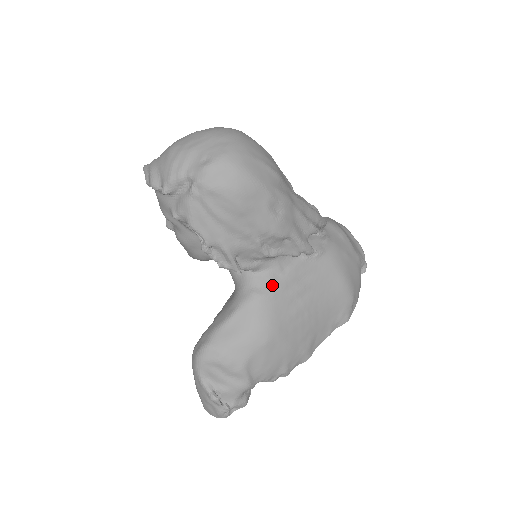
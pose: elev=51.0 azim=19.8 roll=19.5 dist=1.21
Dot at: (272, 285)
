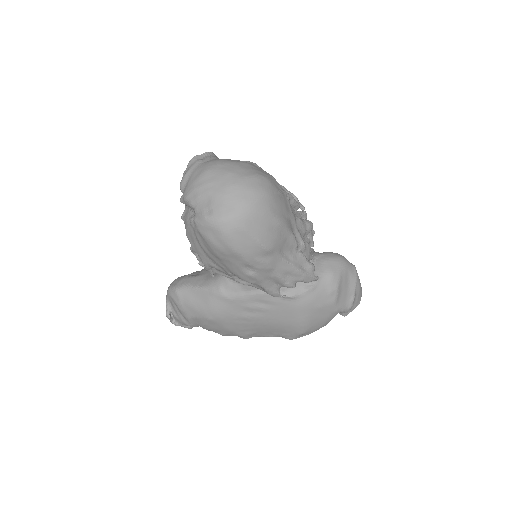
Dot at: (235, 294)
